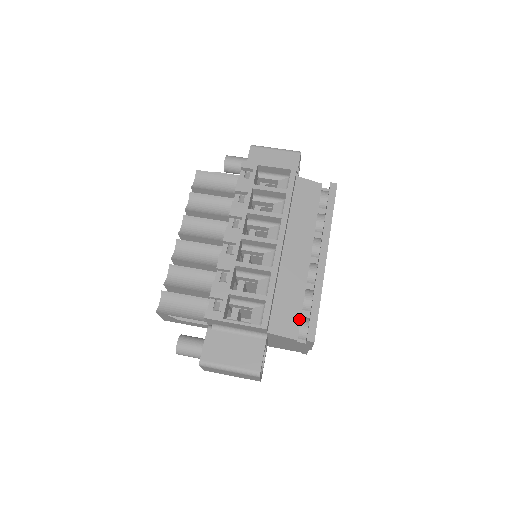
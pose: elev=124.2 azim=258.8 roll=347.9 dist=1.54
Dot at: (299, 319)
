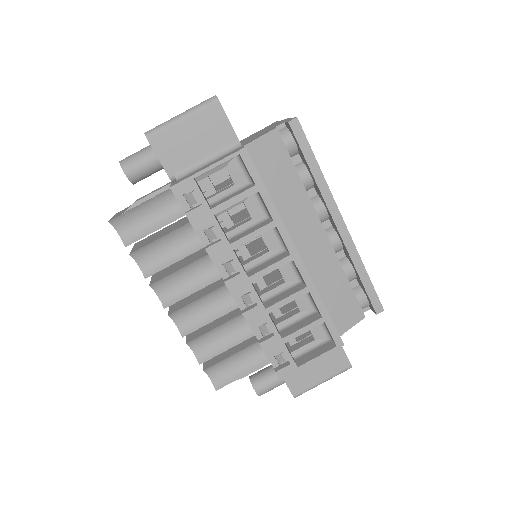
Dot at: (355, 299)
